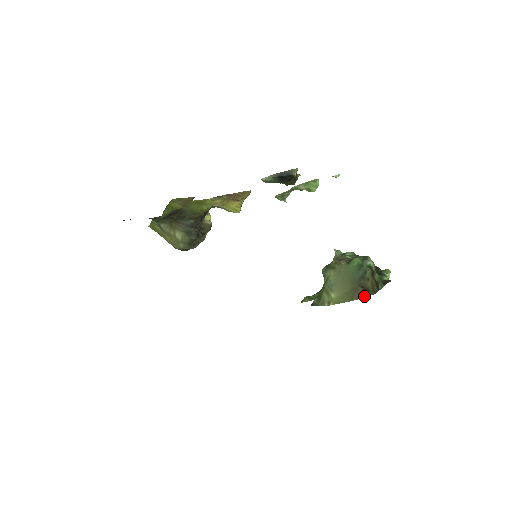
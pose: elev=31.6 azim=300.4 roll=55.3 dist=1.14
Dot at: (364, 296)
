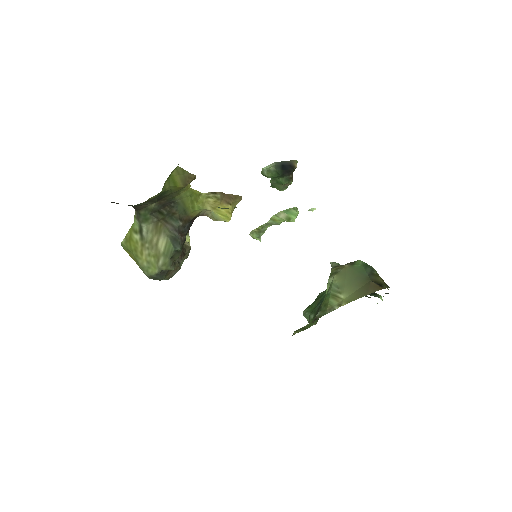
Dot at: (379, 289)
